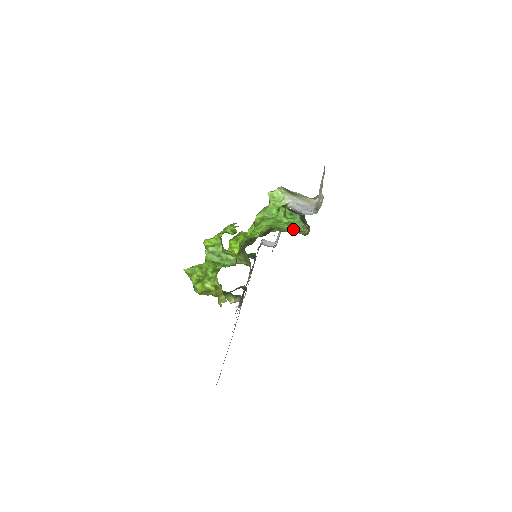
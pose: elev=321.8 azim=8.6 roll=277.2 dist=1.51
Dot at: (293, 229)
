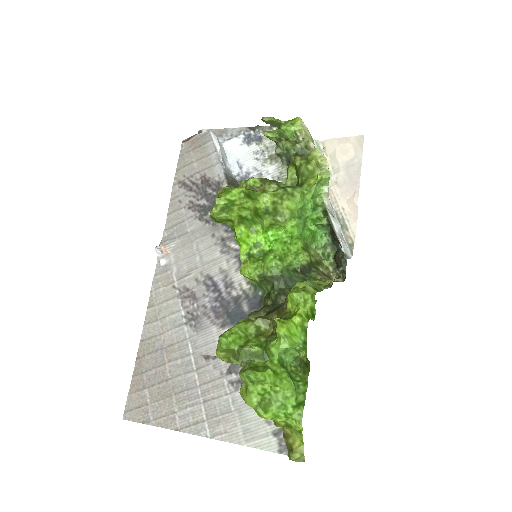
Dot at: (312, 243)
